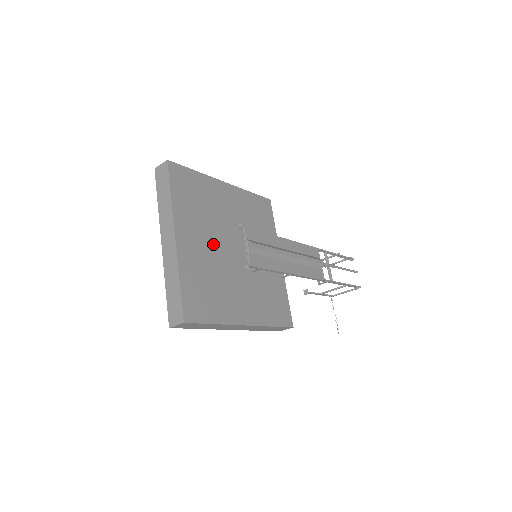
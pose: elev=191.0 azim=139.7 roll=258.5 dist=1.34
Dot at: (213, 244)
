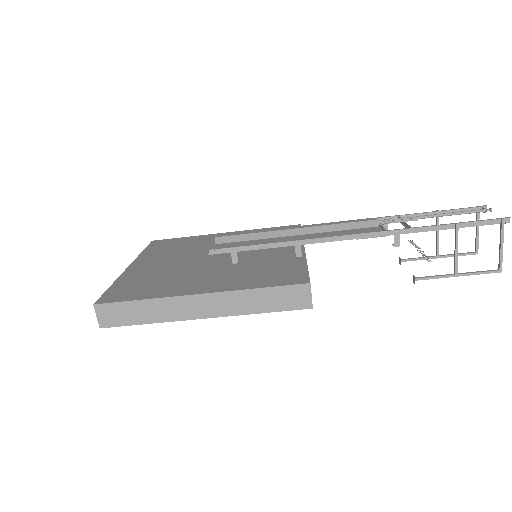
Dot at: (180, 261)
